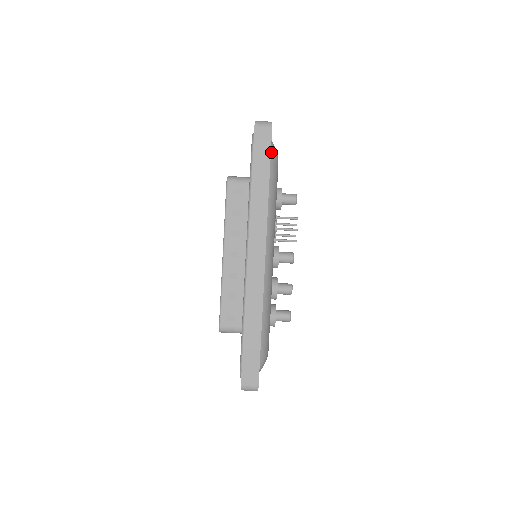
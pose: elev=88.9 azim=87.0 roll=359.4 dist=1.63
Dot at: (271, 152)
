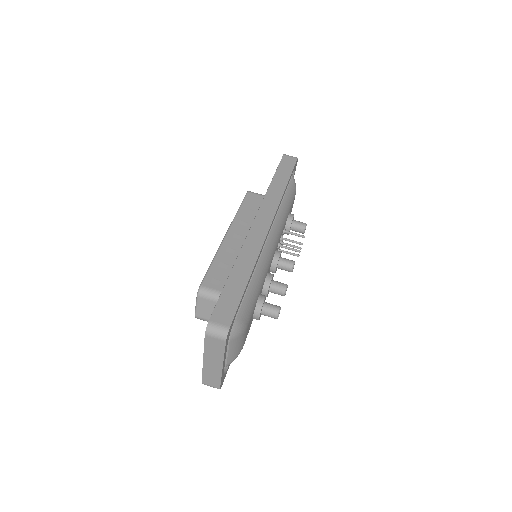
Dot at: (292, 178)
